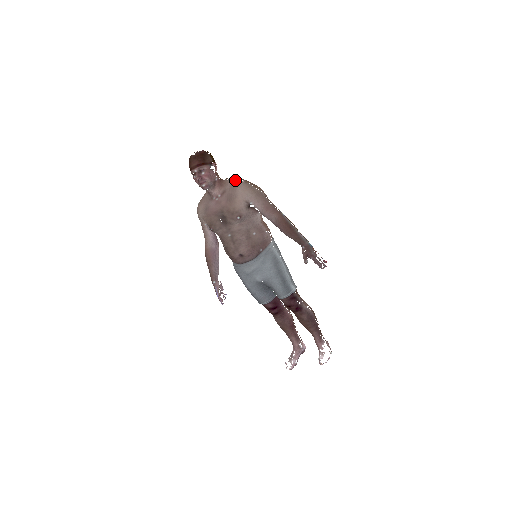
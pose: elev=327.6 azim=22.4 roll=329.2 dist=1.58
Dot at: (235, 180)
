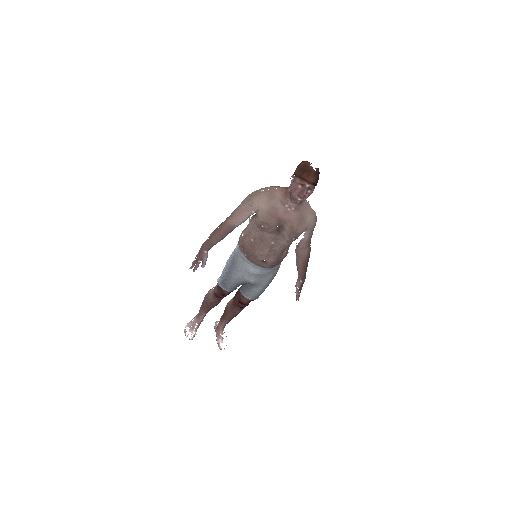
Dot at: occluded
